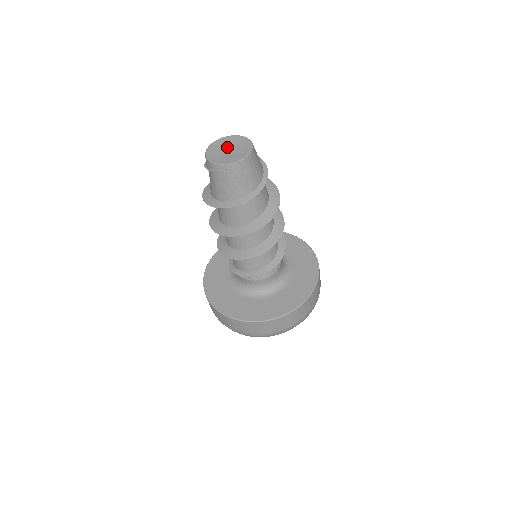
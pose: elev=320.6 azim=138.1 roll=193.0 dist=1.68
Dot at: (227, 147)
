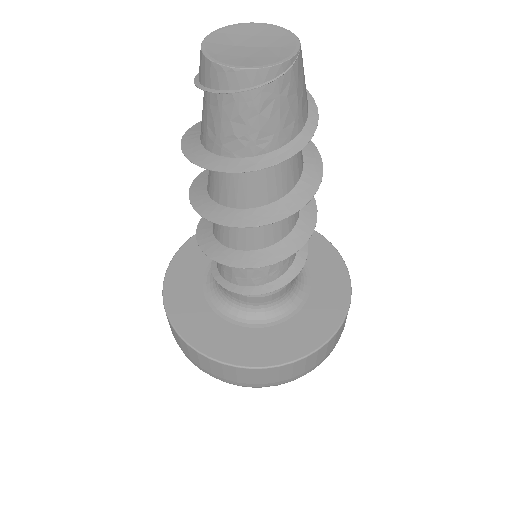
Dot at: (240, 43)
